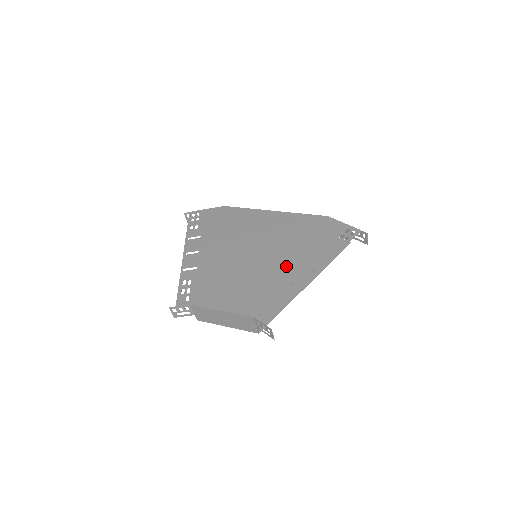
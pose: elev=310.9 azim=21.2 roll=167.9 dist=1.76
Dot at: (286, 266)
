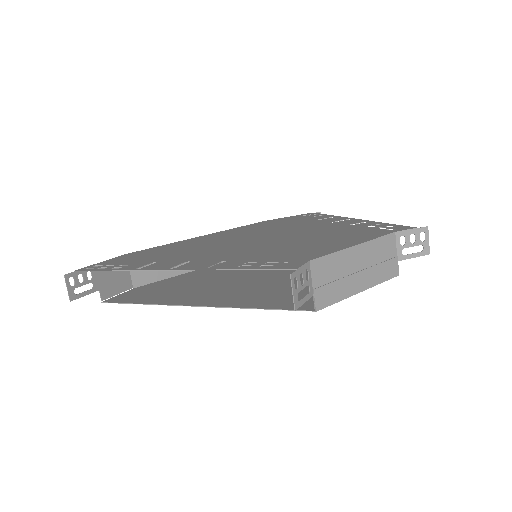
Dot at: (318, 226)
